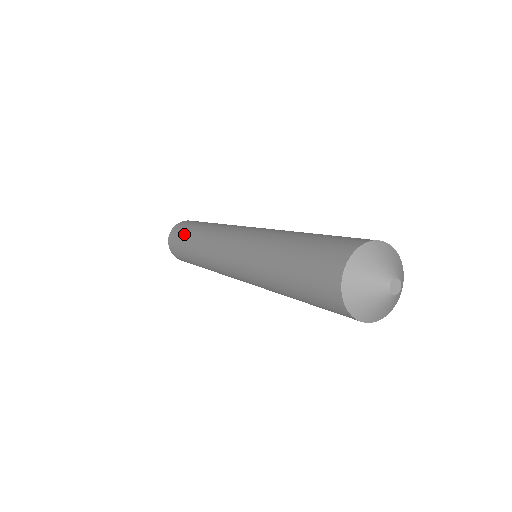
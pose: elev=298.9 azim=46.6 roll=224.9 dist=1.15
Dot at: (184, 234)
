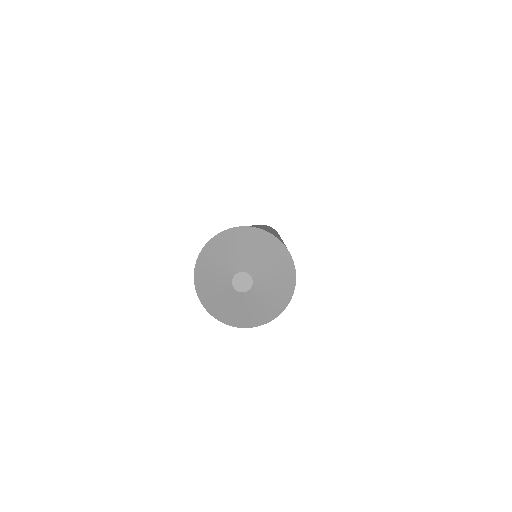
Dot at: occluded
